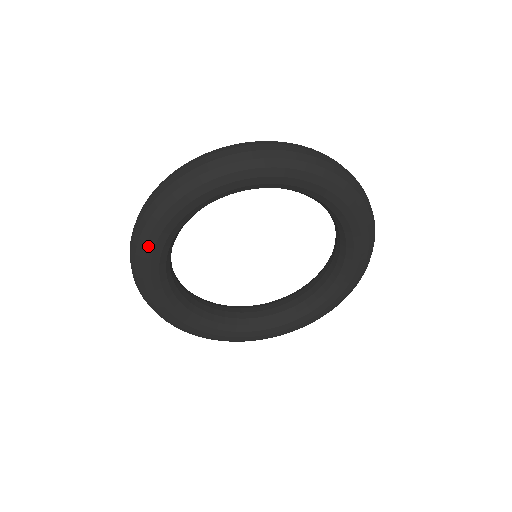
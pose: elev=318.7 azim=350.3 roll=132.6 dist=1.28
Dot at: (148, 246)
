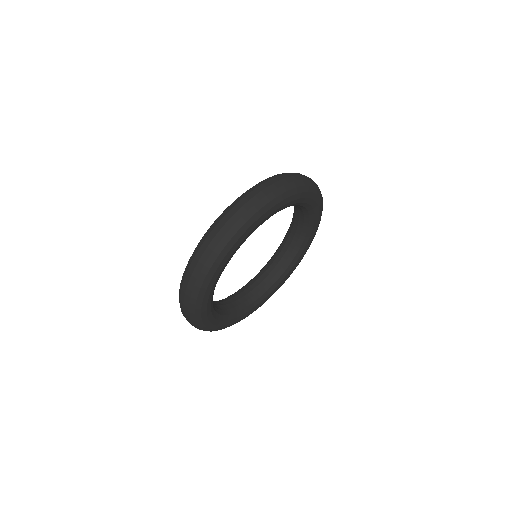
Dot at: (216, 273)
